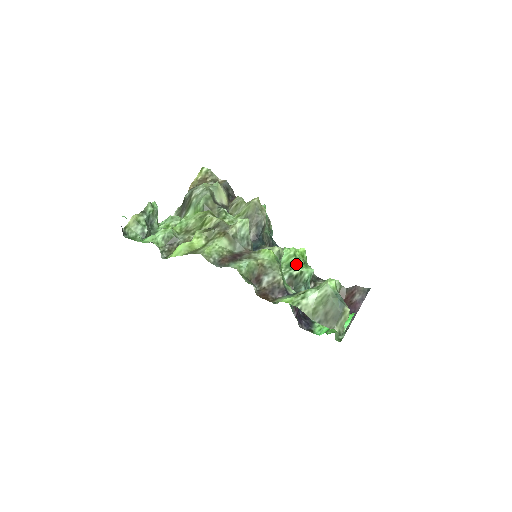
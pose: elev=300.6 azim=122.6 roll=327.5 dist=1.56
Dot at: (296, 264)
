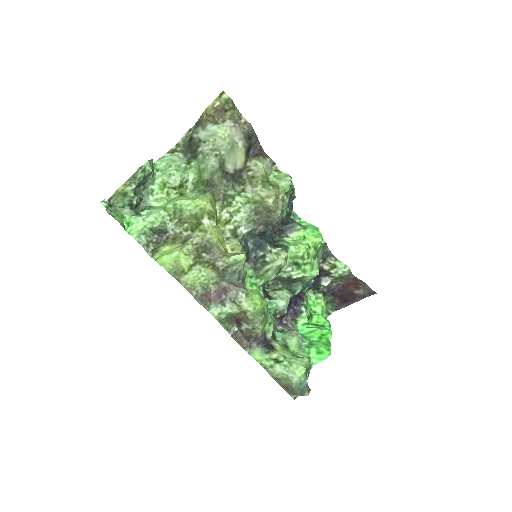
Dot at: (300, 267)
